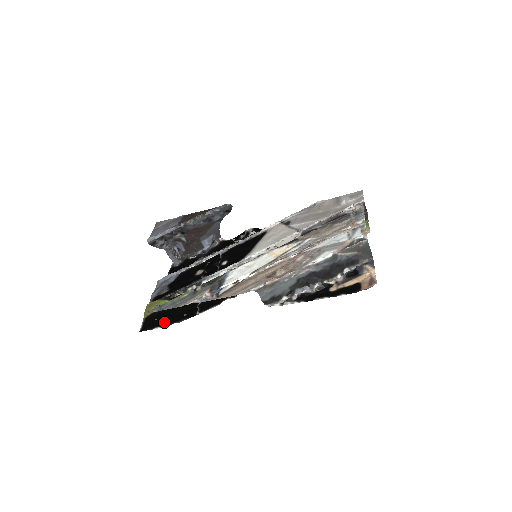
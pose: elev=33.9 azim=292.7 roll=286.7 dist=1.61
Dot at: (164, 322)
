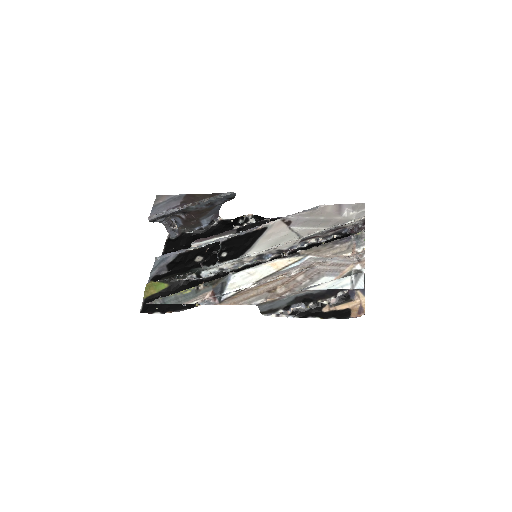
Dot at: (164, 308)
